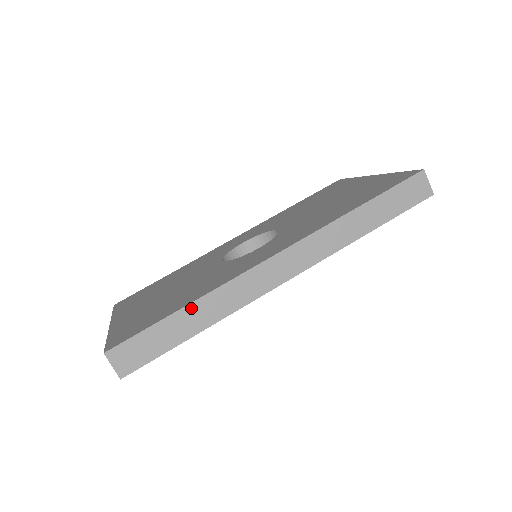
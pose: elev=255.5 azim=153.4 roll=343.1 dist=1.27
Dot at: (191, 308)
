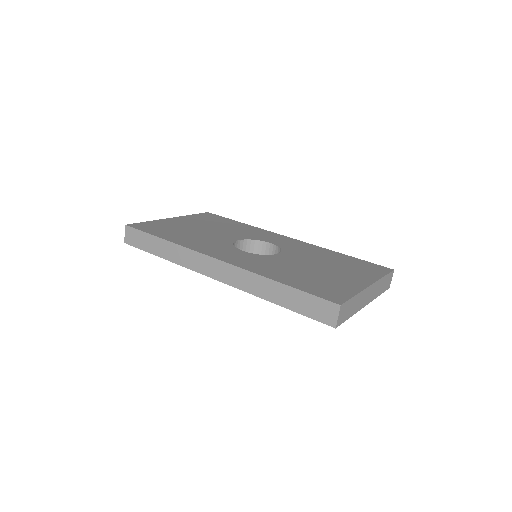
Dot at: (165, 243)
